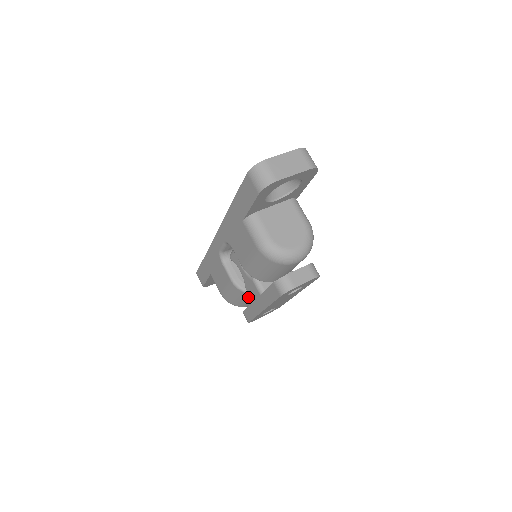
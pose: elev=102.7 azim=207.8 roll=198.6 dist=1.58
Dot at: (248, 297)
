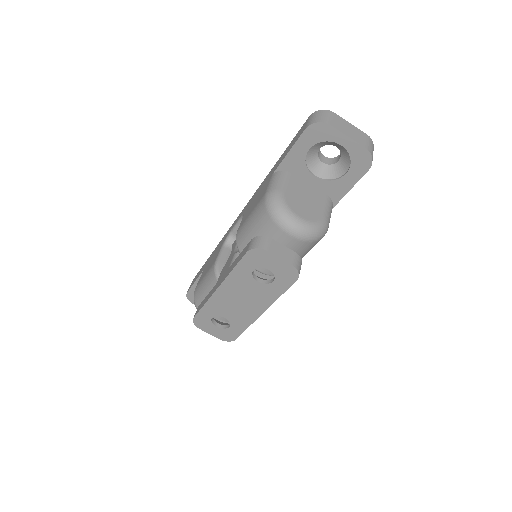
Dot at: occluded
